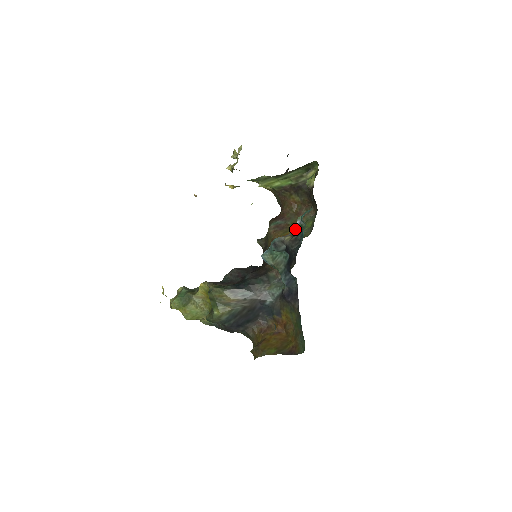
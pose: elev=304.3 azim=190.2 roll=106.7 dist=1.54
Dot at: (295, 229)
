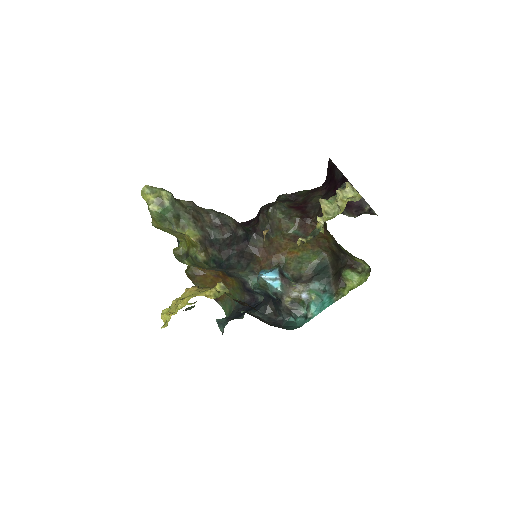
Dot at: (298, 299)
